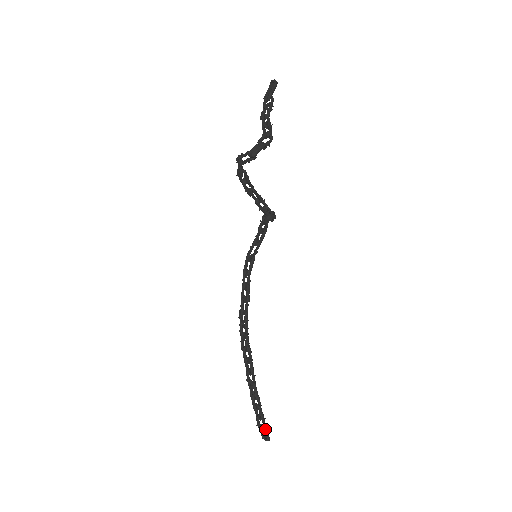
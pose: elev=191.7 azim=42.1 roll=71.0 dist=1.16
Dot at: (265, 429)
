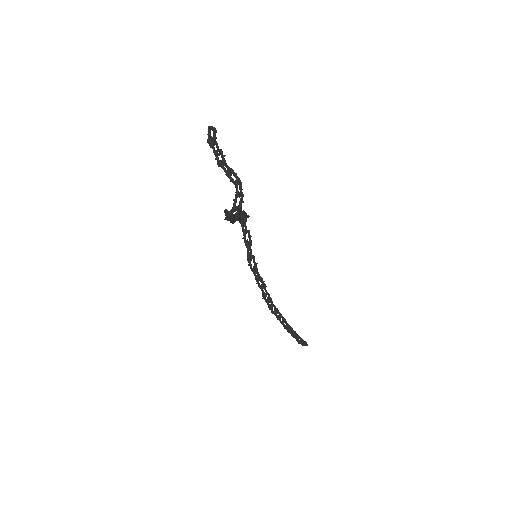
Dot at: (304, 342)
